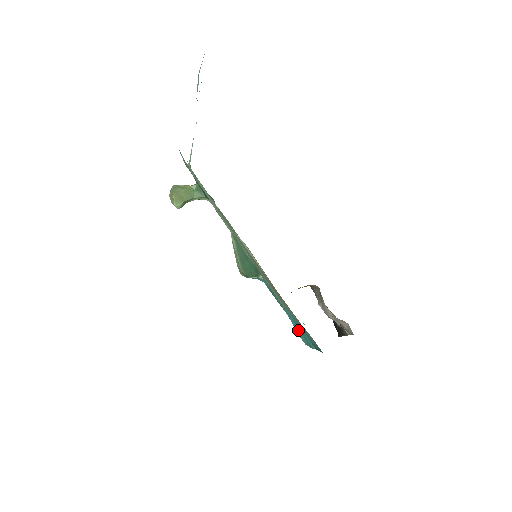
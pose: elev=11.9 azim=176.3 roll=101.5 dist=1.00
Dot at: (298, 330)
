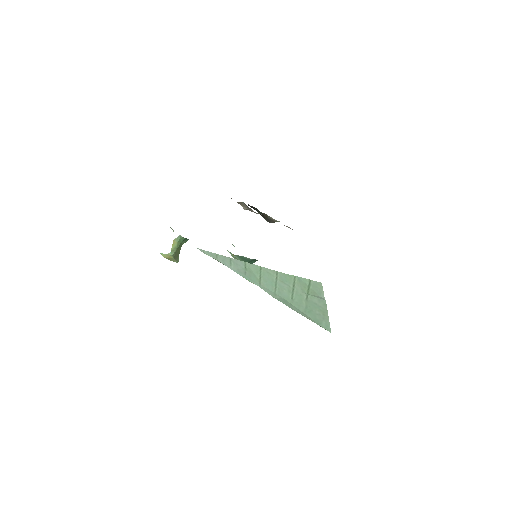
Dot at: occluded
